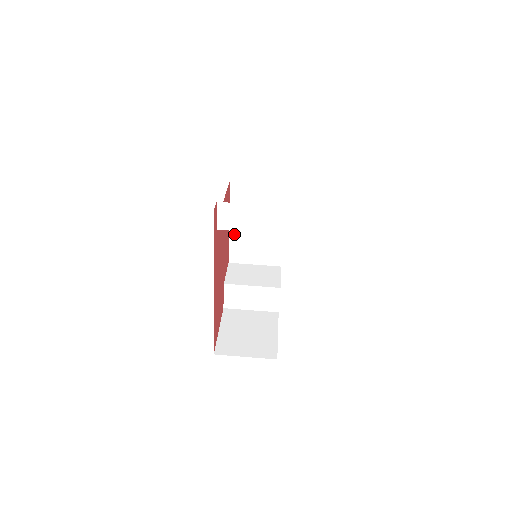
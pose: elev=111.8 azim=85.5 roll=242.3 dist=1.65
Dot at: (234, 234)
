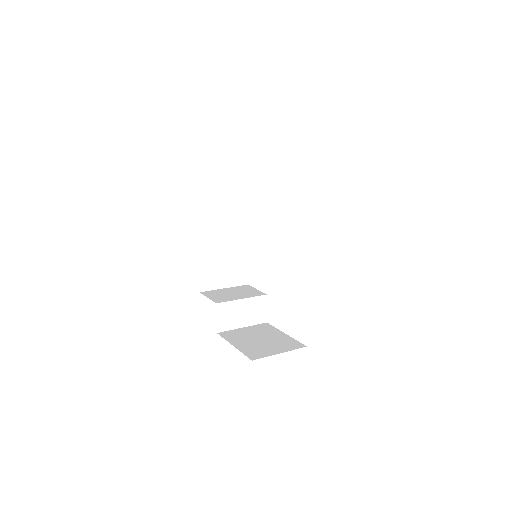
Dot at: (203, 259)
